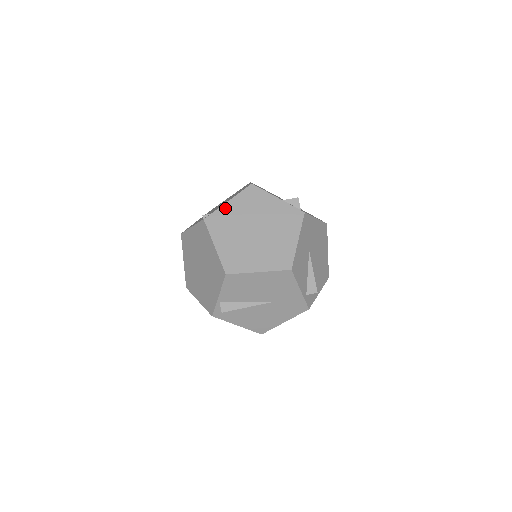
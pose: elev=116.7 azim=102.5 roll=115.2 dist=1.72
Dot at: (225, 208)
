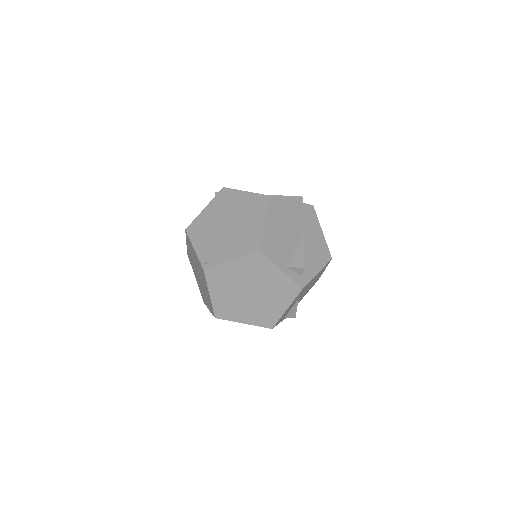
Dot at: (226, 266)
